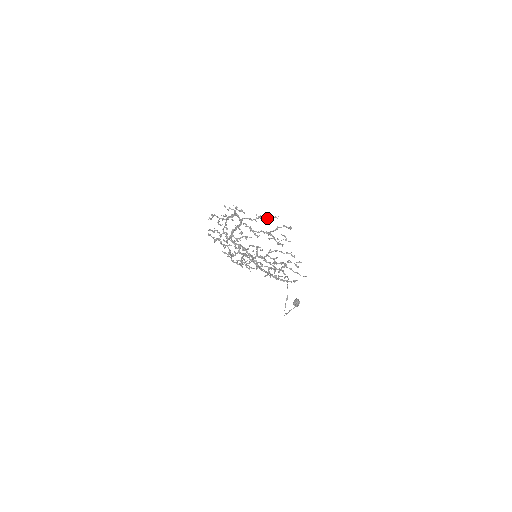
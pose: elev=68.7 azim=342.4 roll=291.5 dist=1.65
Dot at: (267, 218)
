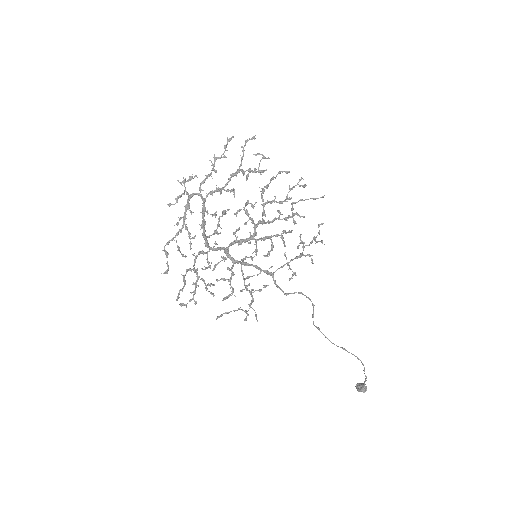
Dot at: occluded
